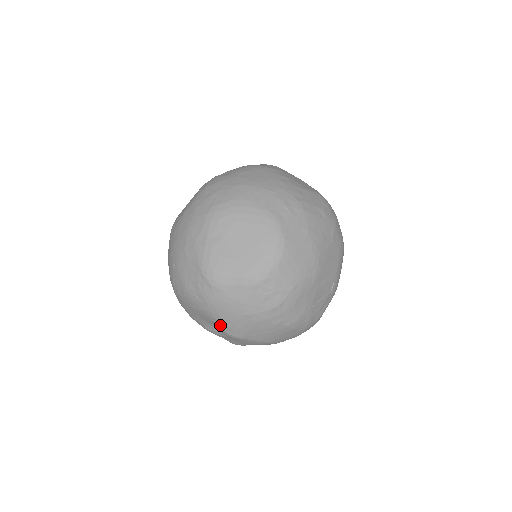
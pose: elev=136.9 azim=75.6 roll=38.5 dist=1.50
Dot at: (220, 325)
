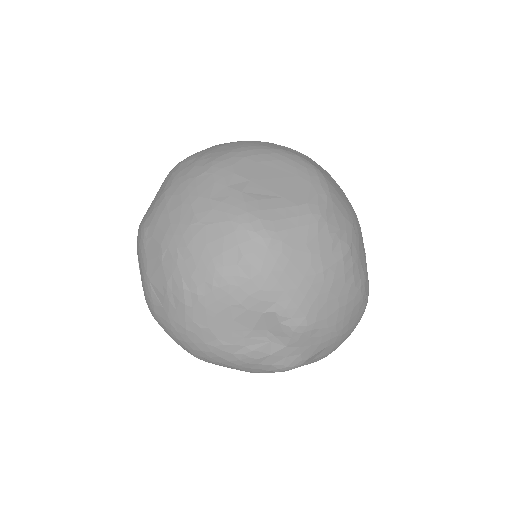
Dot at: (283, 311)
